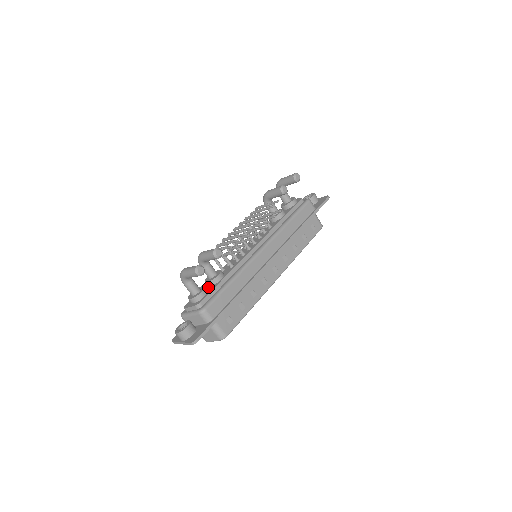
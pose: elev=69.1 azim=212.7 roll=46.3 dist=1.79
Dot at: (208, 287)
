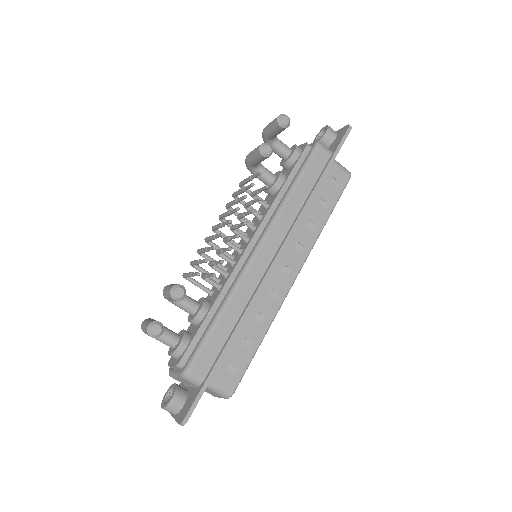
Dot at: (193, 328)
